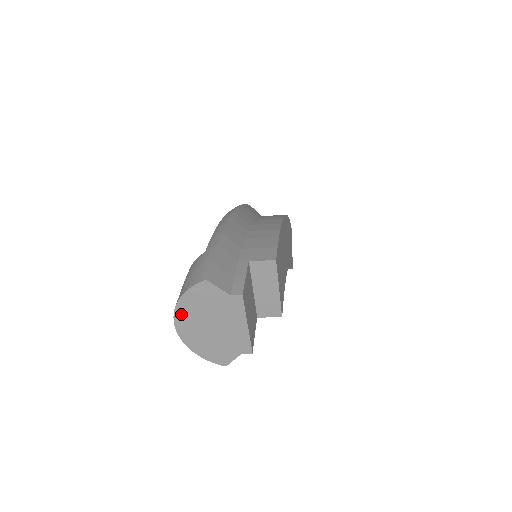
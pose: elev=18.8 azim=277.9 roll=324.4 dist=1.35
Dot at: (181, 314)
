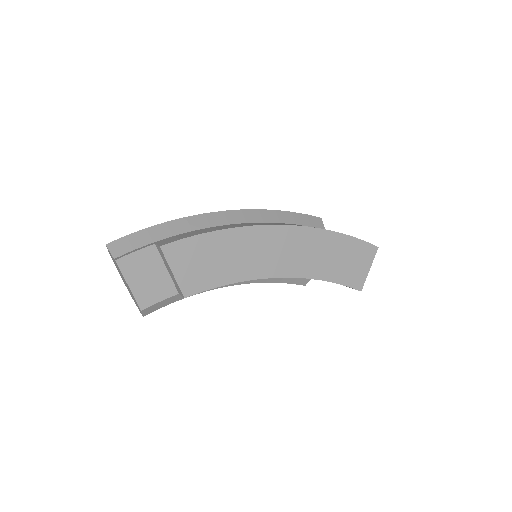
Dot at: (116, 267)
